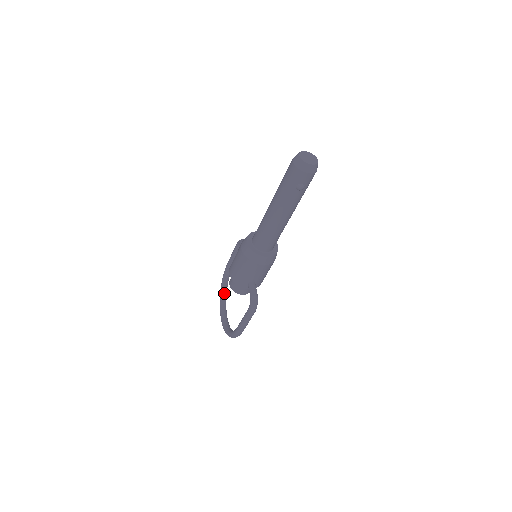
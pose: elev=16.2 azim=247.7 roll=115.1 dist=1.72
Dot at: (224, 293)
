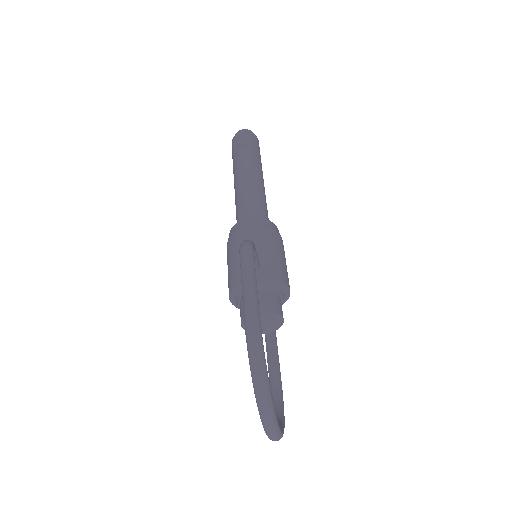
Dot at: occluded
